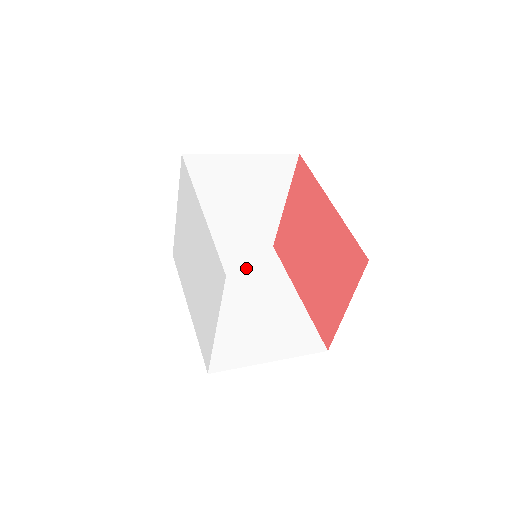
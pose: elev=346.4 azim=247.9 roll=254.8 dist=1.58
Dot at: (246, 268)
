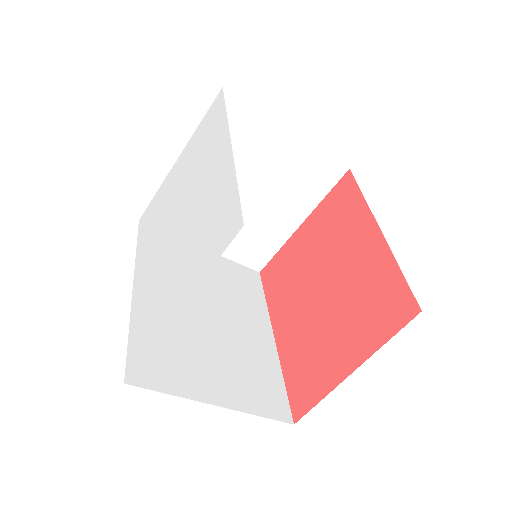
Dot at: (222, 279)
